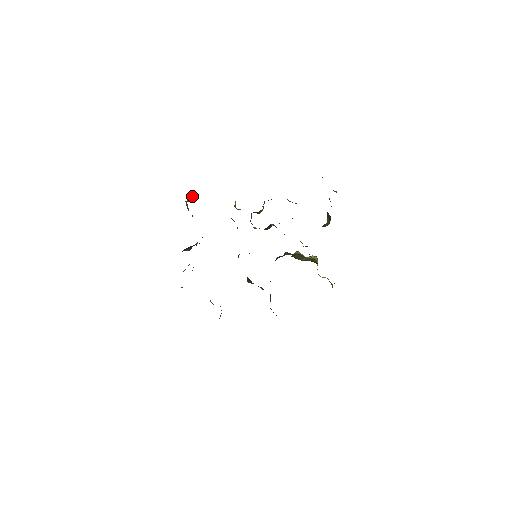
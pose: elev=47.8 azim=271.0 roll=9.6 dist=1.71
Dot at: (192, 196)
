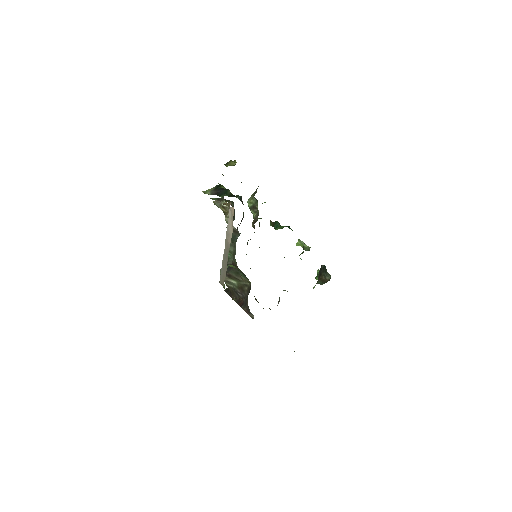
Dot at: occluded
